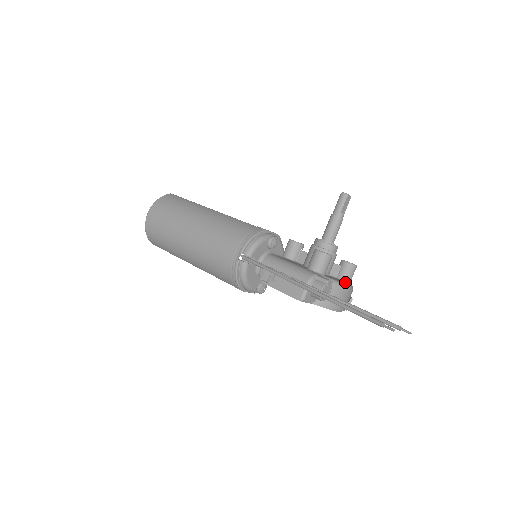
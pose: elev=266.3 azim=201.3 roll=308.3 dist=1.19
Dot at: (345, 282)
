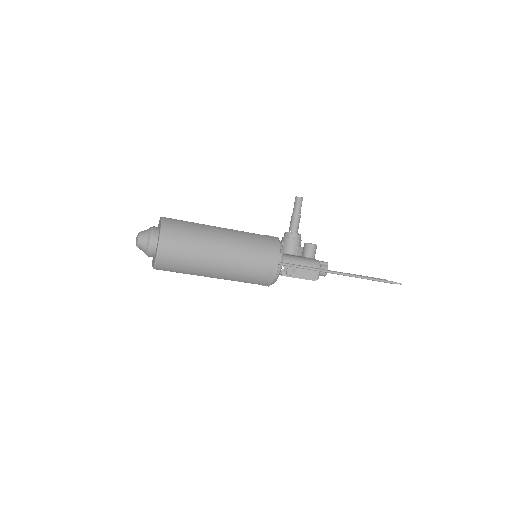
Dot at: occluded
